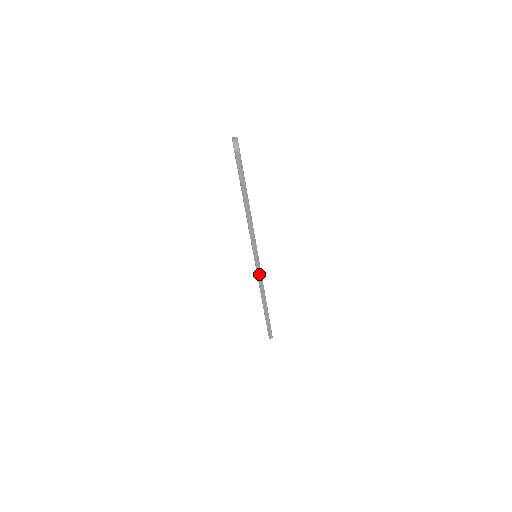
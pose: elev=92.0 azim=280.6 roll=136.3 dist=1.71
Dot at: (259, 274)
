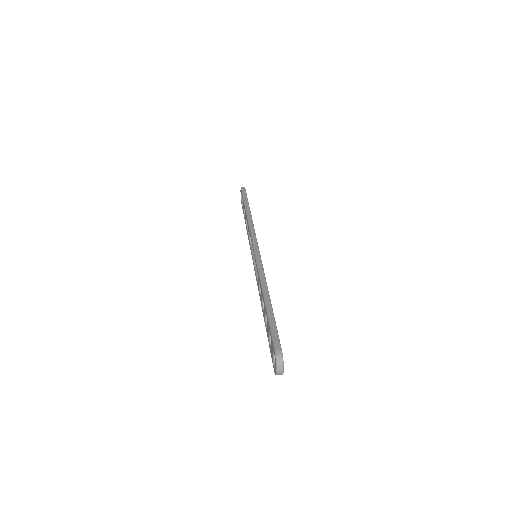
Dot at: (258, 258)
